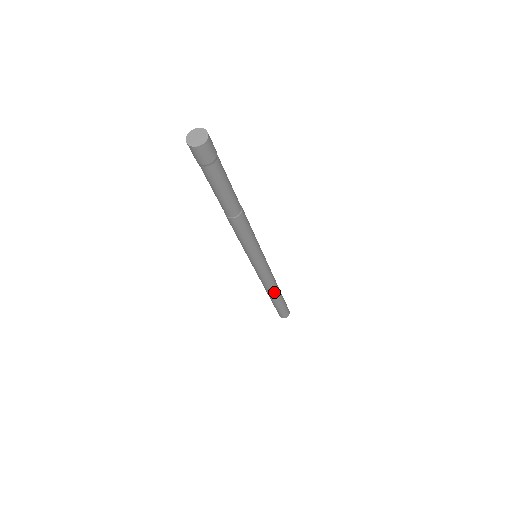
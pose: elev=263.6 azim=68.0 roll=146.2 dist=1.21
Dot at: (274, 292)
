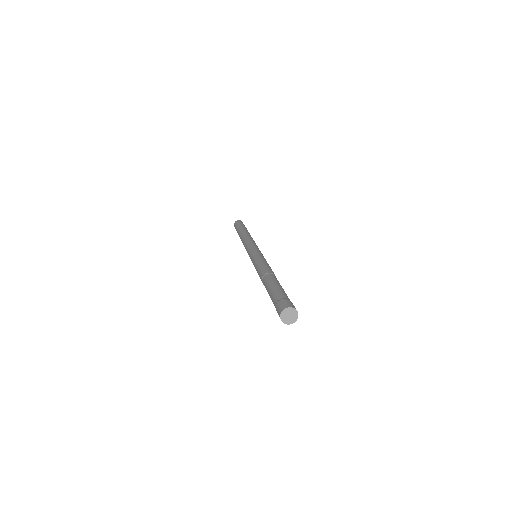
Dot at: occluded
